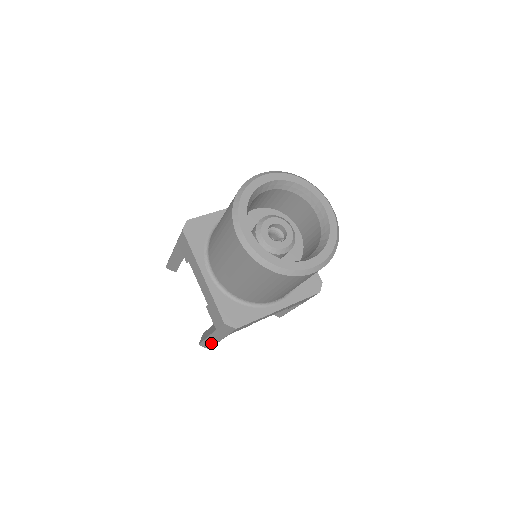
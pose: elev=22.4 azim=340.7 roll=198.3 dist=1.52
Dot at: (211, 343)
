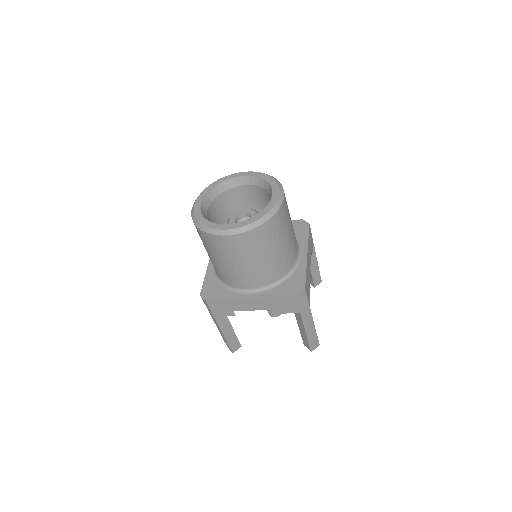
Dot at: (313, 335)
